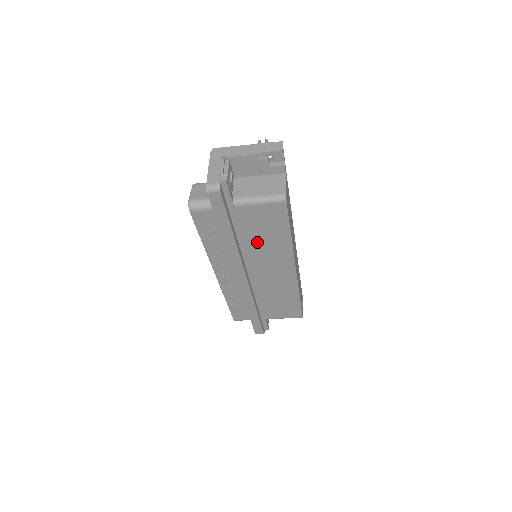
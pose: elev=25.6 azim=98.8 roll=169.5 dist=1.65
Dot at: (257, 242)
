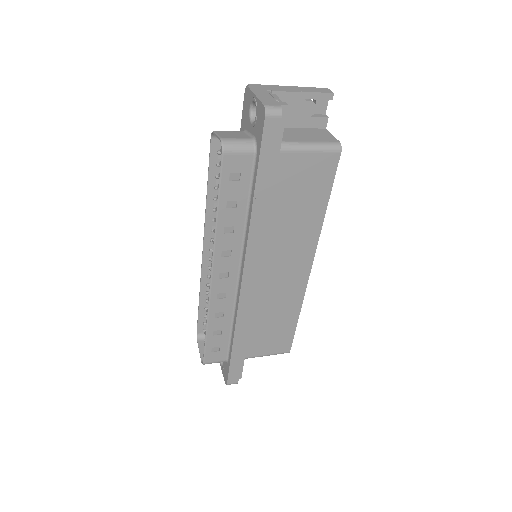
Dot at: (284, 217)
